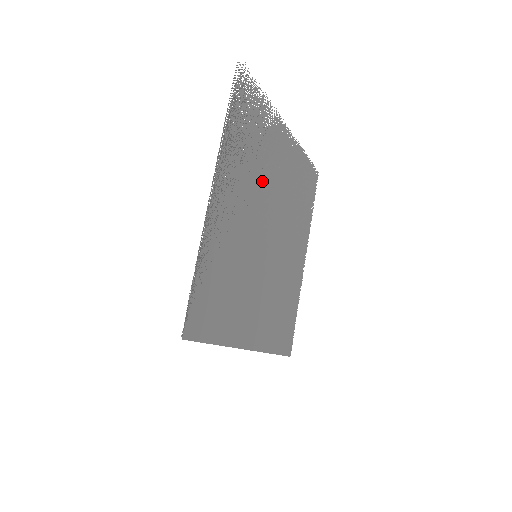
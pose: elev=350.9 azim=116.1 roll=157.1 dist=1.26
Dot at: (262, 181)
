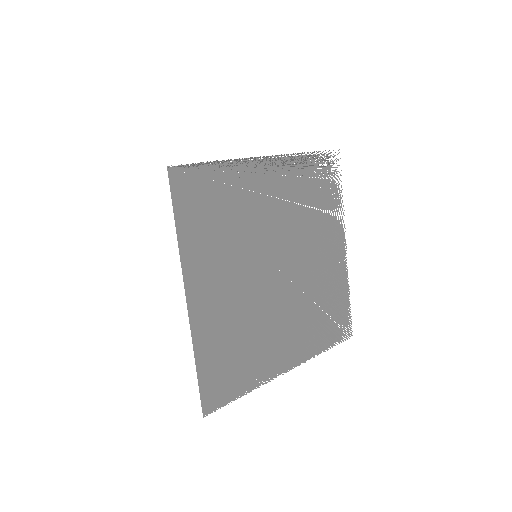
Dot at: (301, 230)
